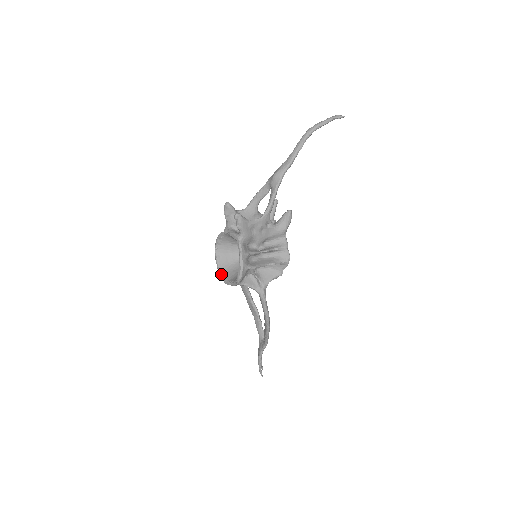
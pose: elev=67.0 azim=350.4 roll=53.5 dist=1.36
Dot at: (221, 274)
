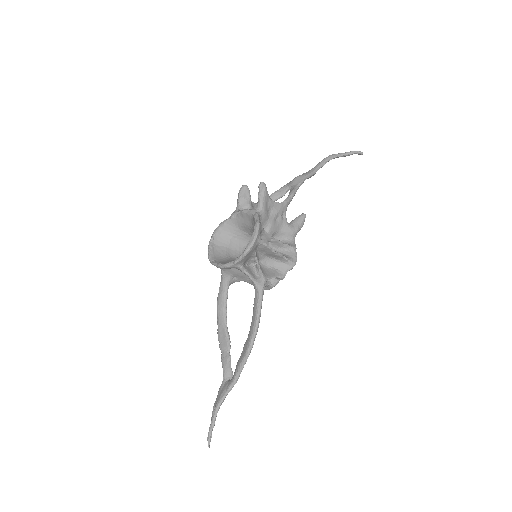
Dot at: (214, 261)
